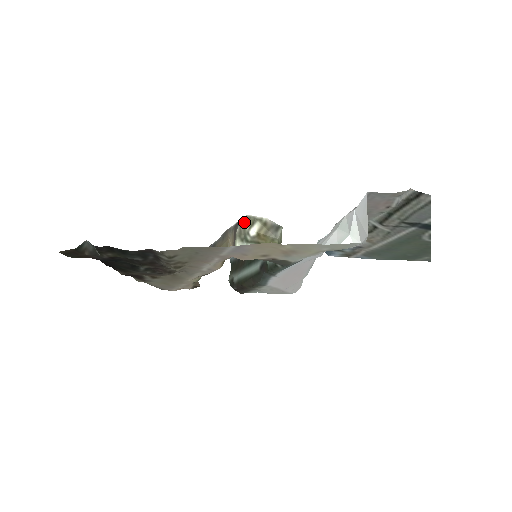
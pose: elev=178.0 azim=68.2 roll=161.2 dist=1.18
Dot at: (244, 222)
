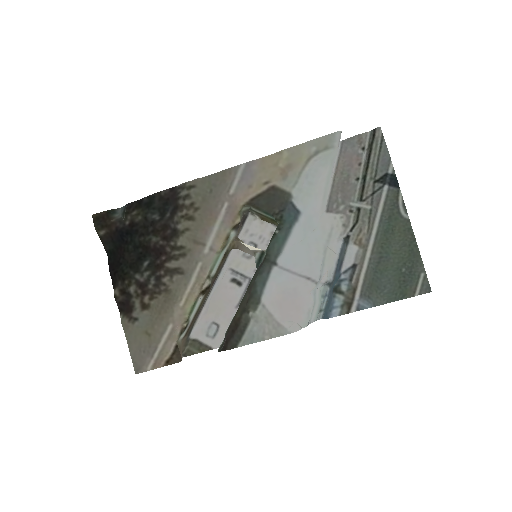
Dot at: occluded
